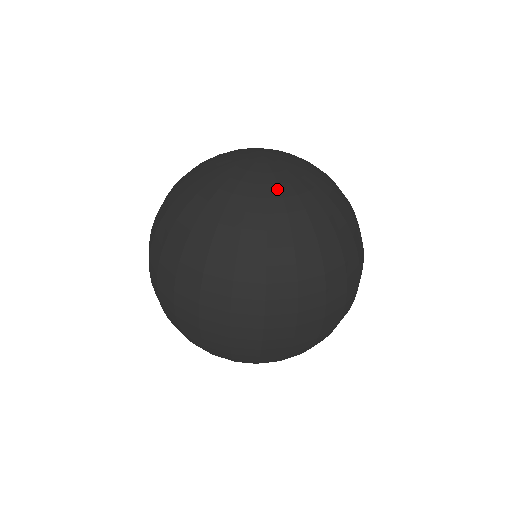
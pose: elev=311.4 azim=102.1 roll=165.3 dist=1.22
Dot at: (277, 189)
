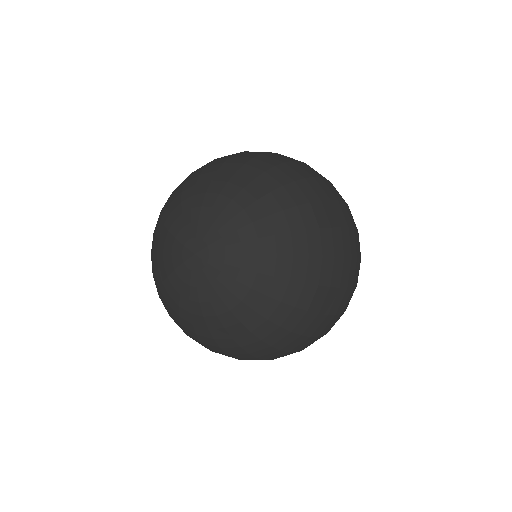
Dot at: (188, 304)
